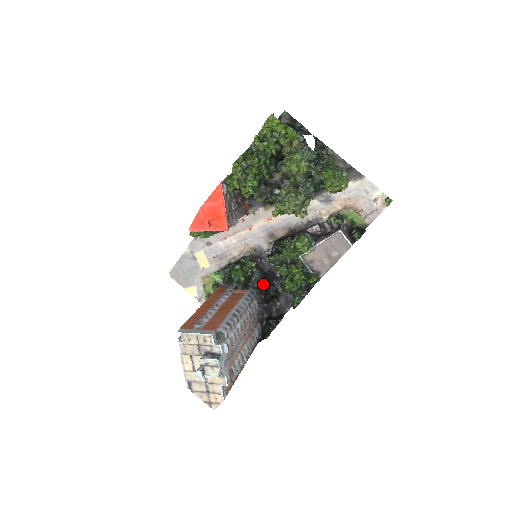
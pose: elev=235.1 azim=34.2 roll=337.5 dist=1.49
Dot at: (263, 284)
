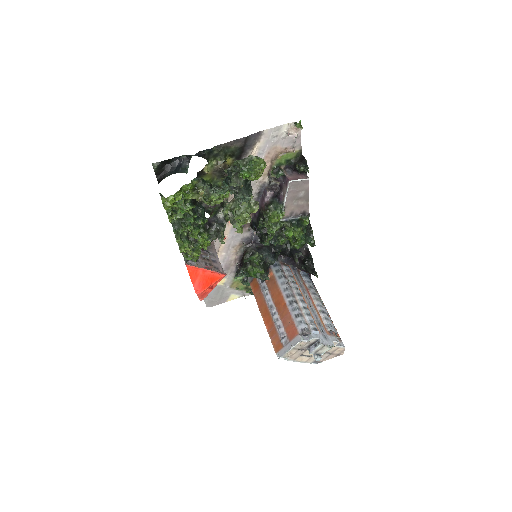
Dot at: (275, 254)
